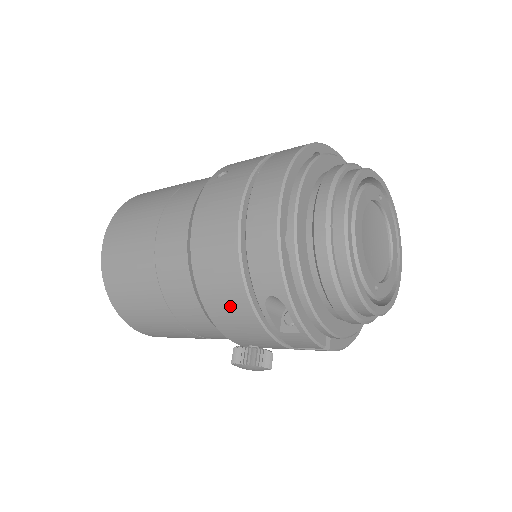
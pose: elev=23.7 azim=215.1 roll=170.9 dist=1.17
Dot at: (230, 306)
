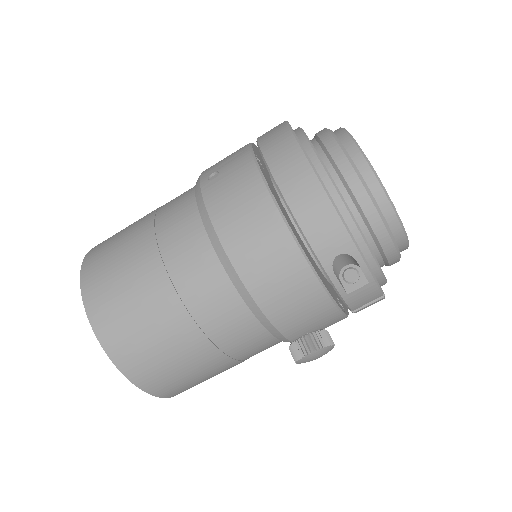
Dot at: (292, 290)
